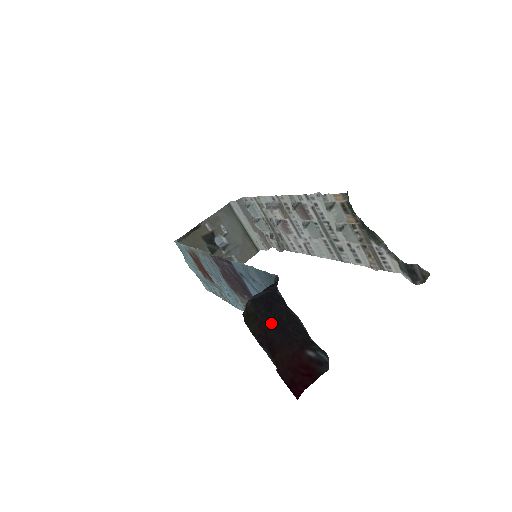
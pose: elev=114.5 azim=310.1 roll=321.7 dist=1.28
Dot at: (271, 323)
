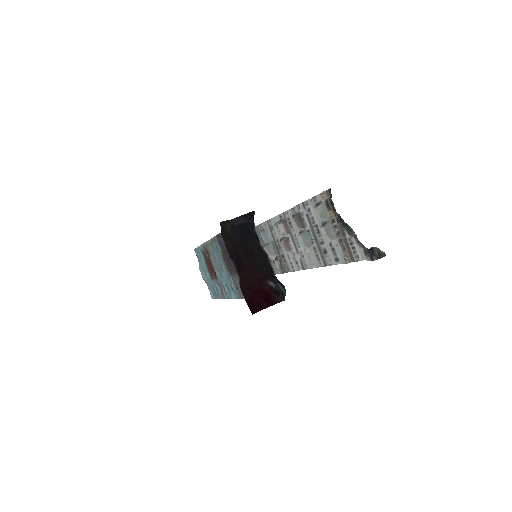
Dot at: (243, 248)
